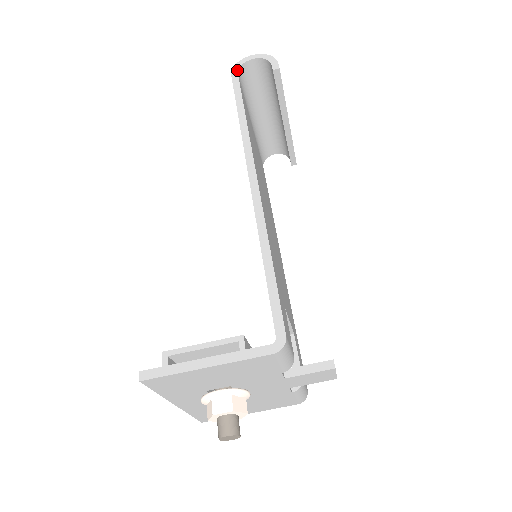
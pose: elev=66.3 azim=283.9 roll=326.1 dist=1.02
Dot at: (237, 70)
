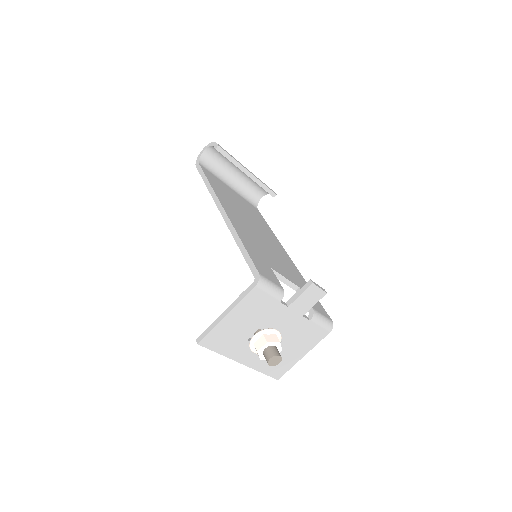
Dot at: (198, 162)
